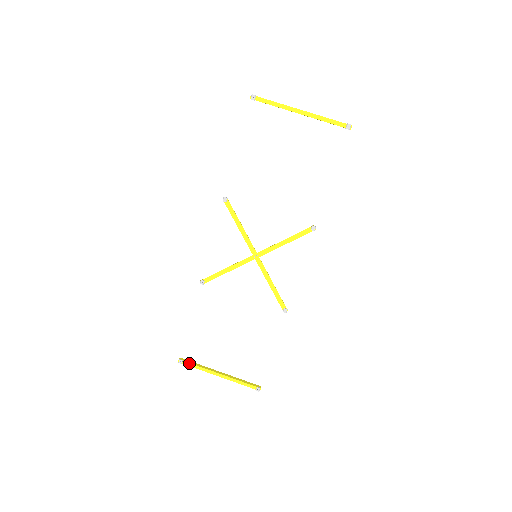
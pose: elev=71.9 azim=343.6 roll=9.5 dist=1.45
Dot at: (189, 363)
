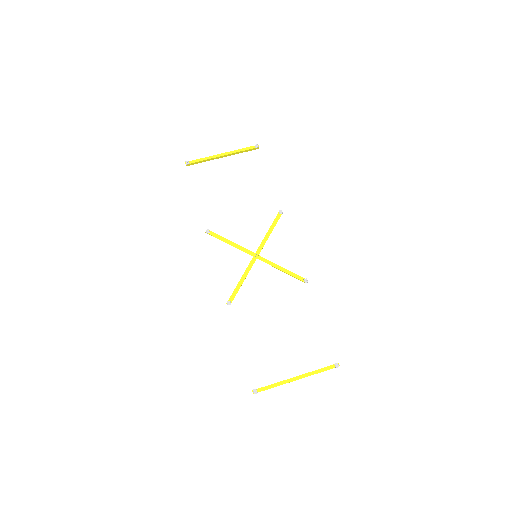
Dot at: (264, 387)
